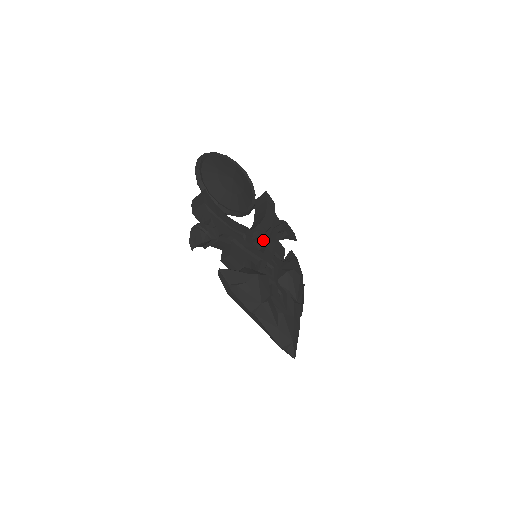
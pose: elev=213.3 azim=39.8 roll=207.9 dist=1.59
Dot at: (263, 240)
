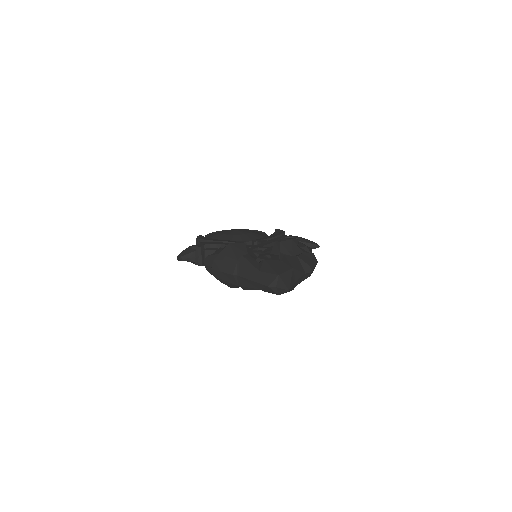
Dot at: (259, 242)
